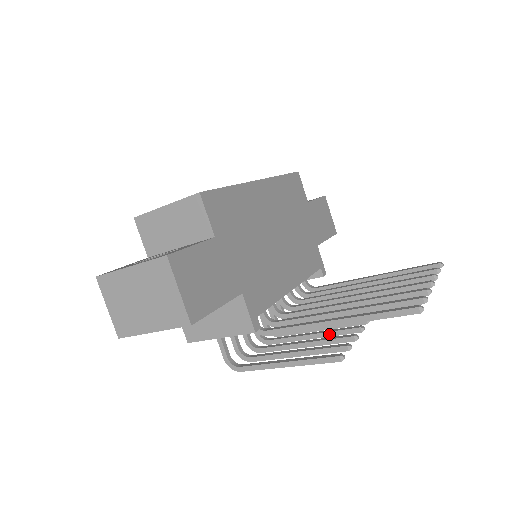
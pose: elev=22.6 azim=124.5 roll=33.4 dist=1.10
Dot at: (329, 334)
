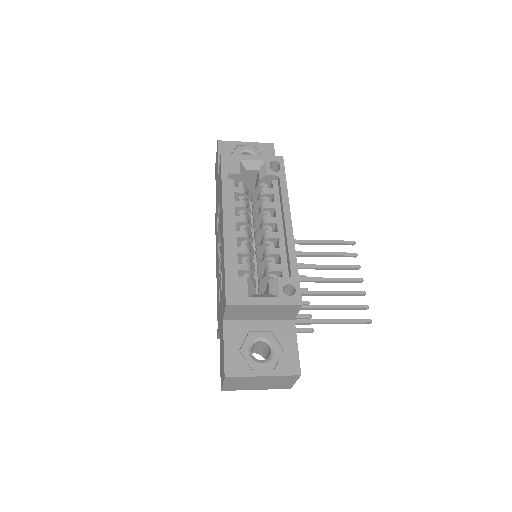
Dot at: occluded
